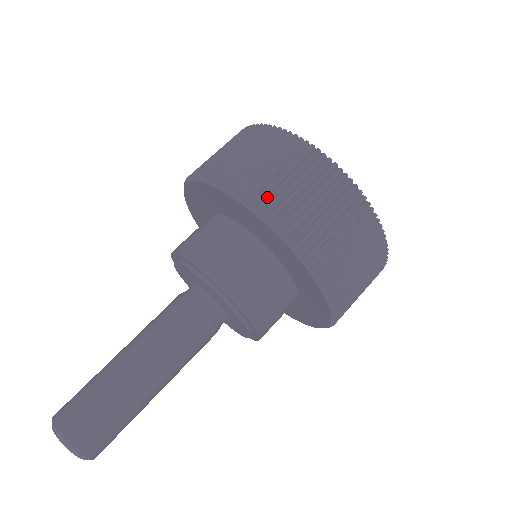
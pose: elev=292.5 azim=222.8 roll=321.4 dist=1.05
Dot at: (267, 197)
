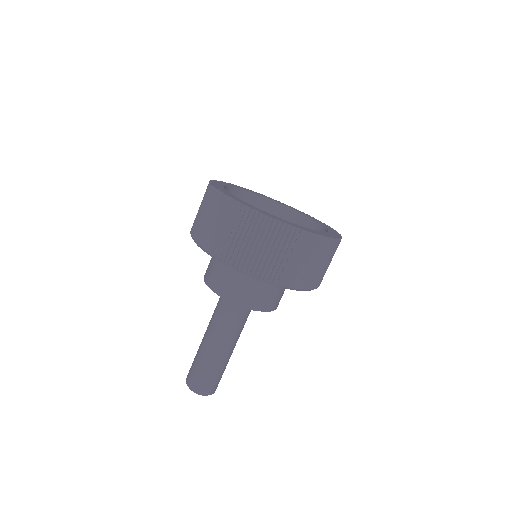
Dot at: (207, 240)
